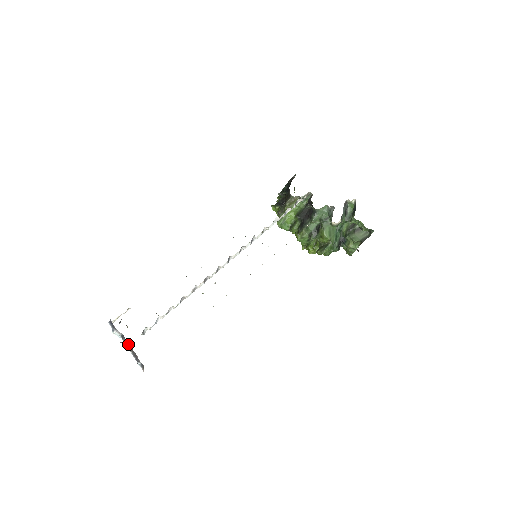
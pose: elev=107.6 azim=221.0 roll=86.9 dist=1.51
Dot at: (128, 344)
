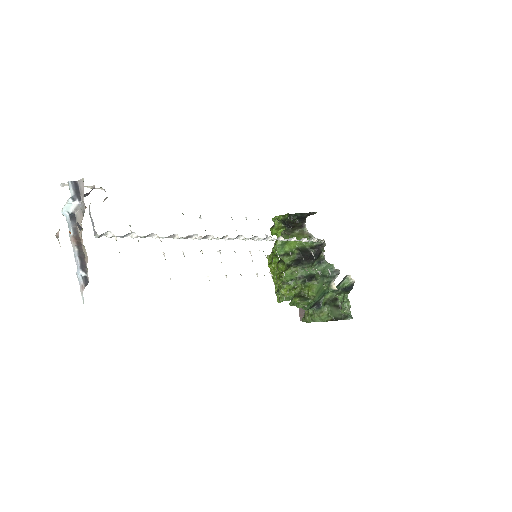
Dot at: (77, 234)
